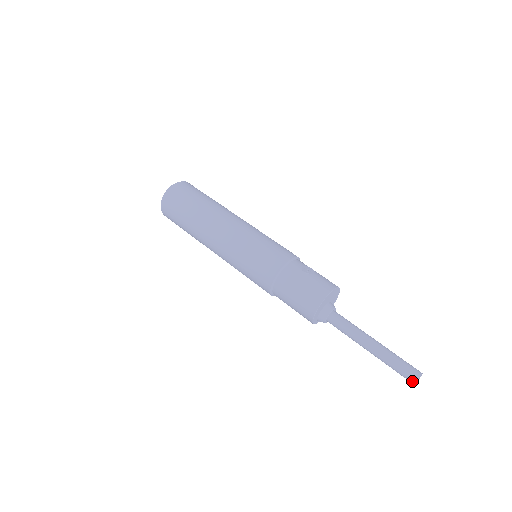
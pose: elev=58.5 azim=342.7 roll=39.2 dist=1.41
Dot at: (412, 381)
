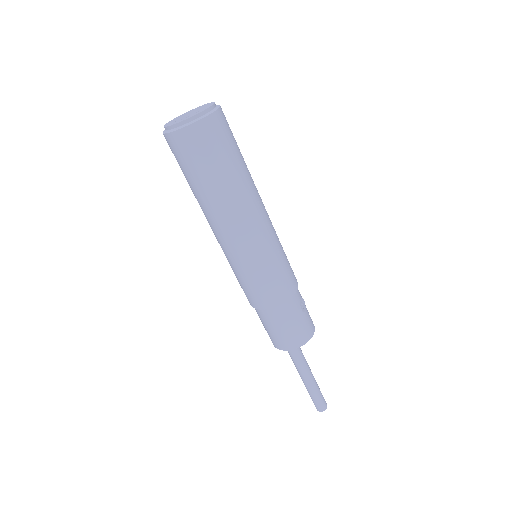
Dot at: (319, 410)
